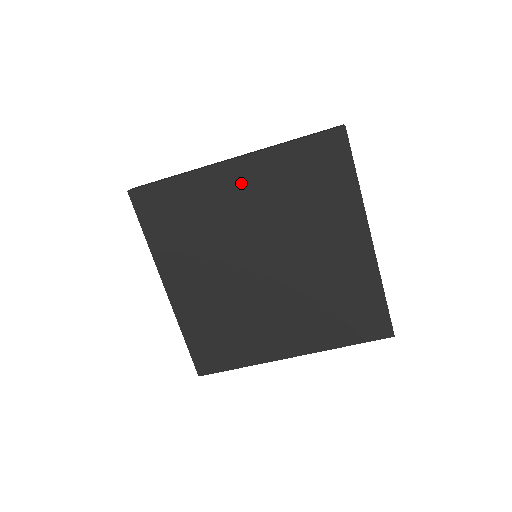
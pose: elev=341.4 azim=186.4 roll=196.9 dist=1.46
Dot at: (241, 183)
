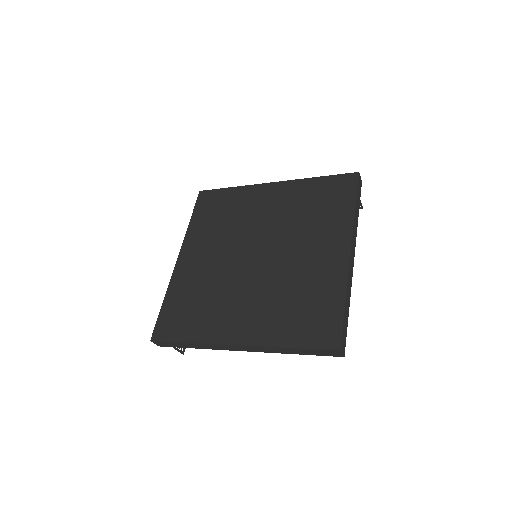
Dot at: (272, 197)
